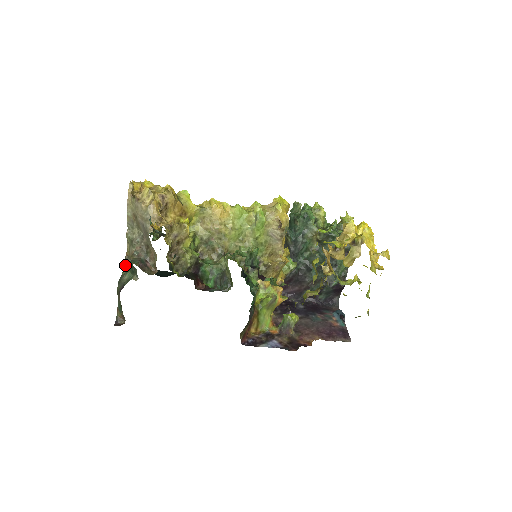
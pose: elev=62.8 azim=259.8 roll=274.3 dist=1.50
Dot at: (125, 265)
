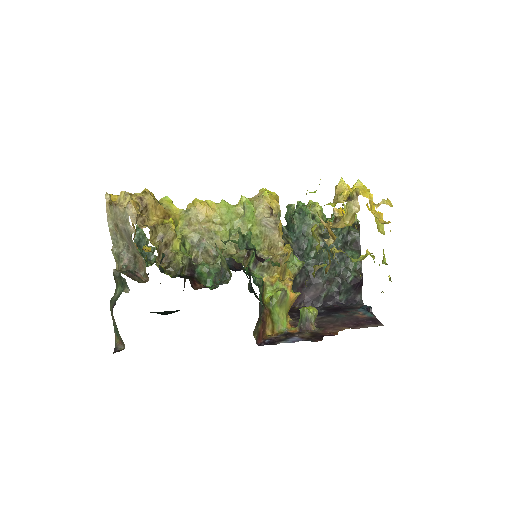
Dot at: occluded
